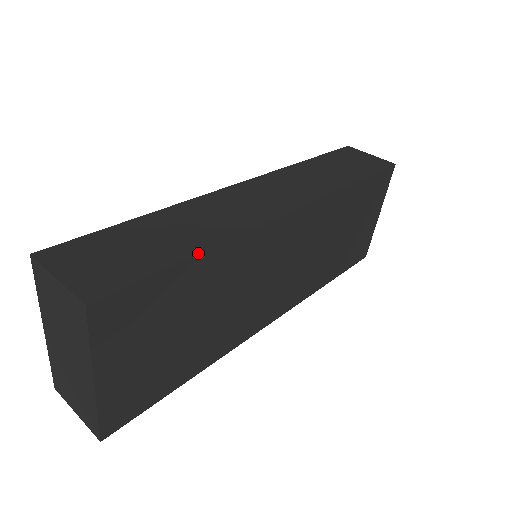
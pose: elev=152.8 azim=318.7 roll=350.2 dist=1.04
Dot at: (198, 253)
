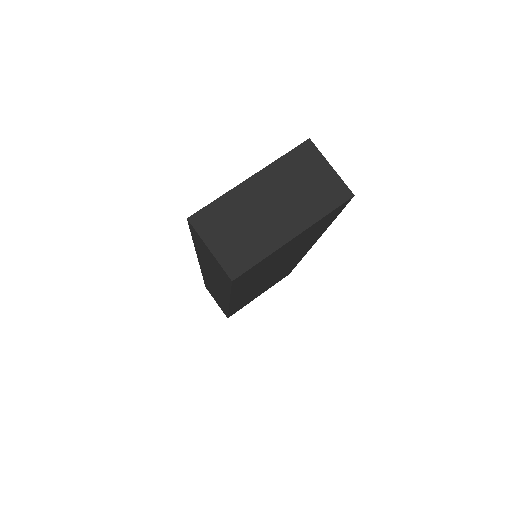
Dot at: (331, 223)
